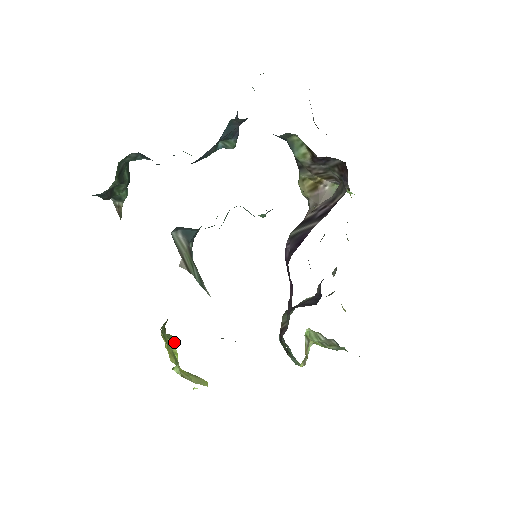
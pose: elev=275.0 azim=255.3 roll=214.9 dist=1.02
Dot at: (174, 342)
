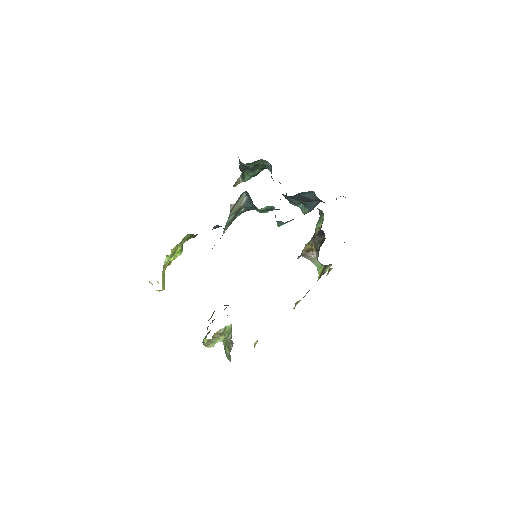
Dot at: (180, 254)
